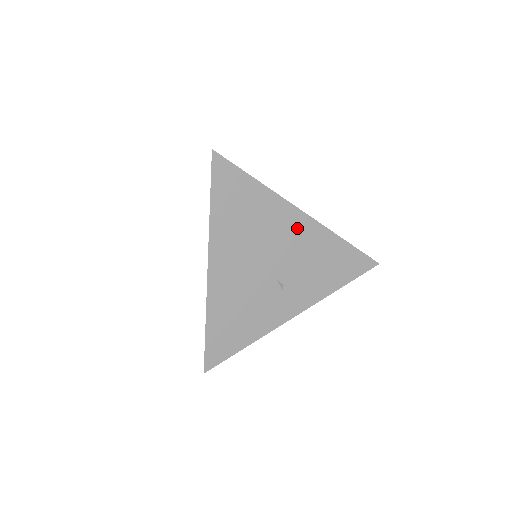
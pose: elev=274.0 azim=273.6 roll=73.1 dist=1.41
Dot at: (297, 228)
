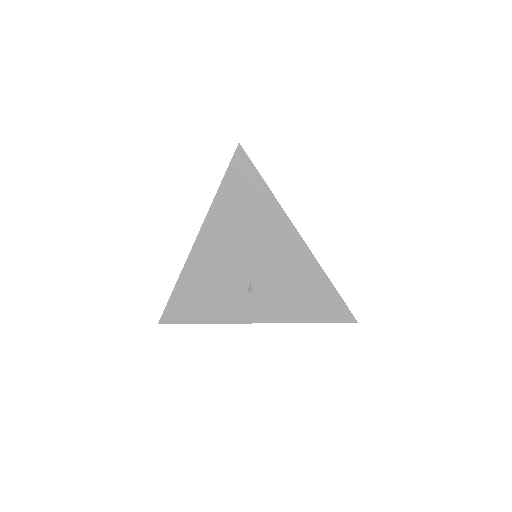
Dot at: (288, 246)
